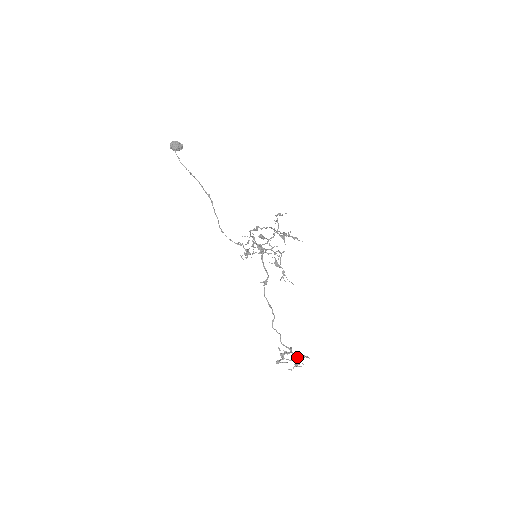
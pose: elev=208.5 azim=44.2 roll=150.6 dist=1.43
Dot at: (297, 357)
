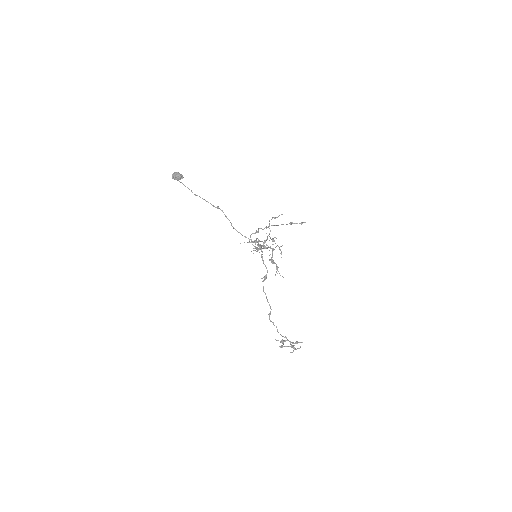
Dot at: (292, 343)
